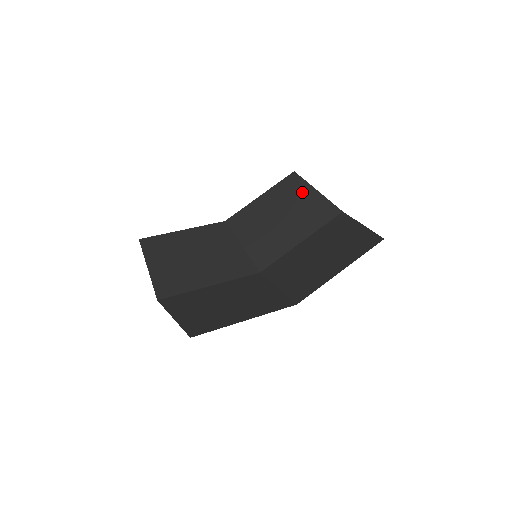
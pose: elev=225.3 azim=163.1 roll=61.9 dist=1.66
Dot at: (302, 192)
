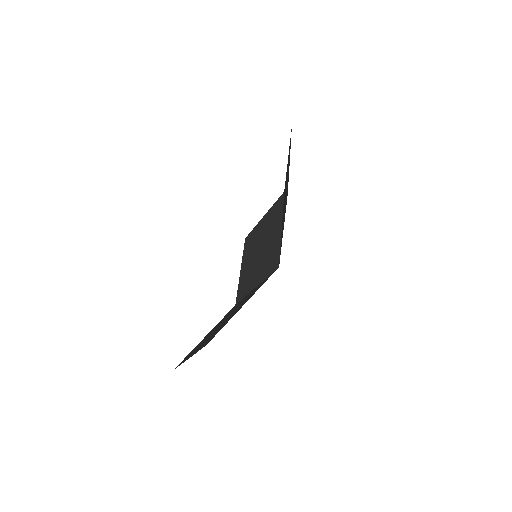
Dot at: (258, 230)
